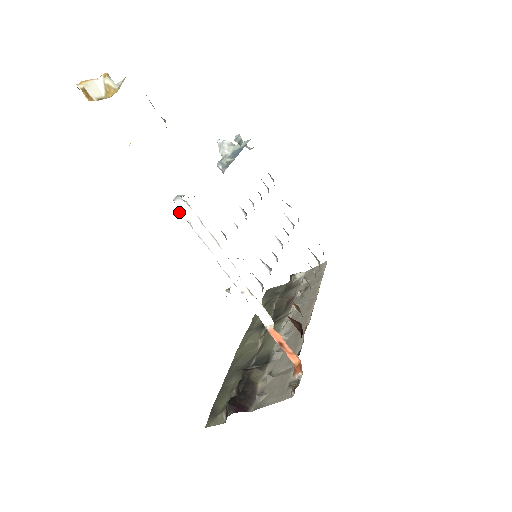
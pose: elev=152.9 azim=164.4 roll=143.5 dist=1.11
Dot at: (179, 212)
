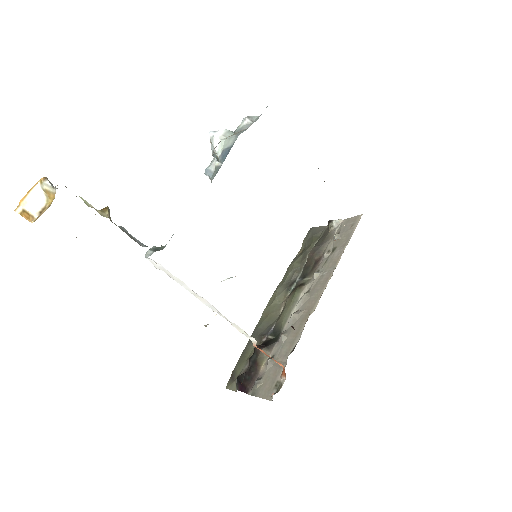
Dot at: (153, 264)
